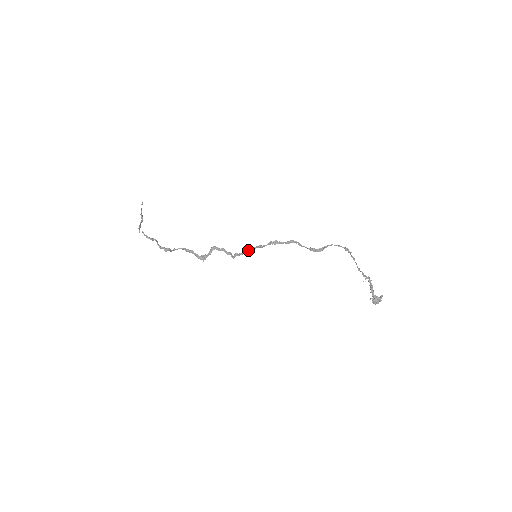
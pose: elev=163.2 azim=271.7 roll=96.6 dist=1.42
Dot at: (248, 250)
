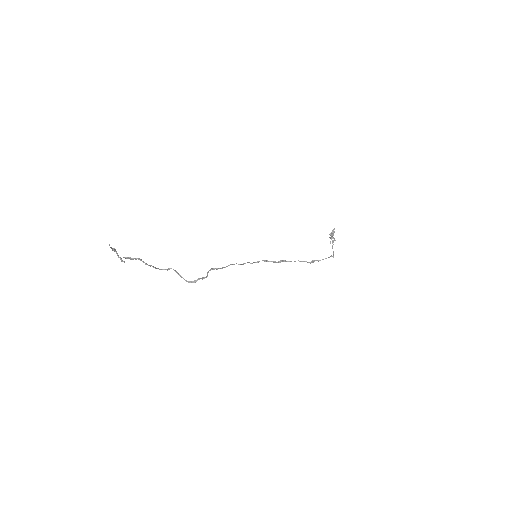
Dot at: occluded
